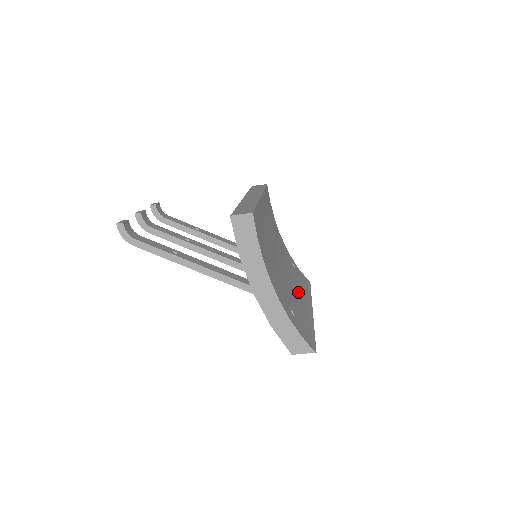
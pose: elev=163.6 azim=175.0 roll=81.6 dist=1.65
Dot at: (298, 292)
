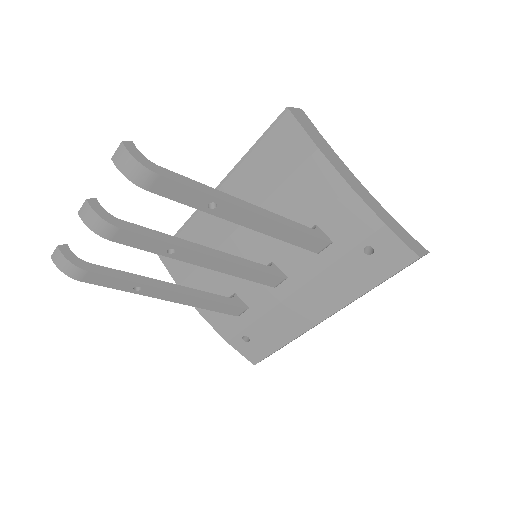
Dot at: occluded
